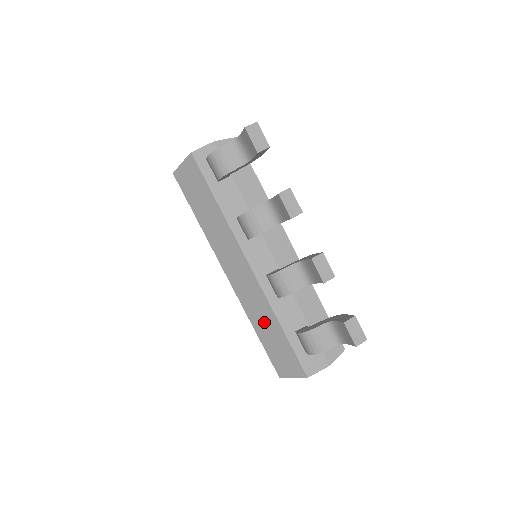
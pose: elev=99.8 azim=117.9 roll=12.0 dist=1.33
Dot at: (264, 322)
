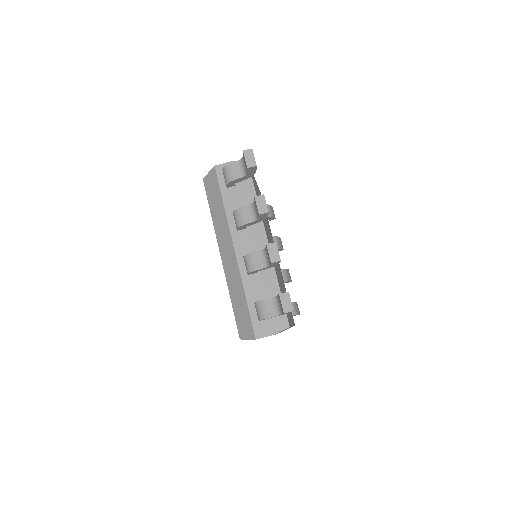
Dot at: (237, 293)
